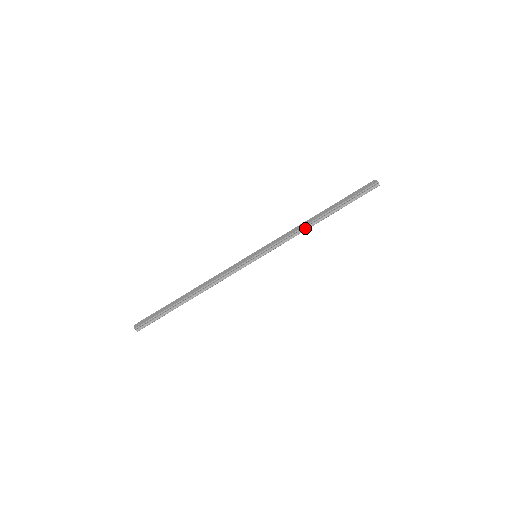
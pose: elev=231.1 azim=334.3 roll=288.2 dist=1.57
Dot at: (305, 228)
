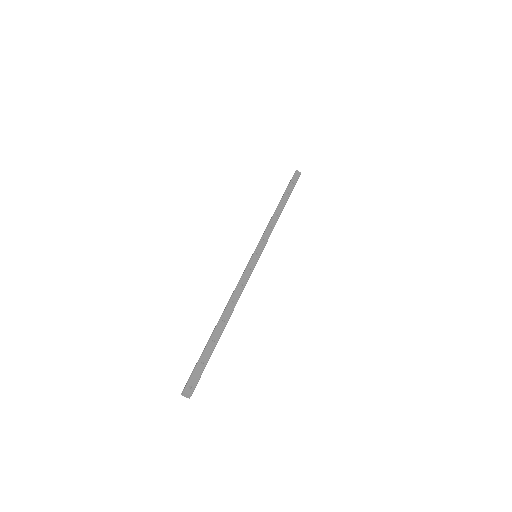
Dot at: (277, 220)
